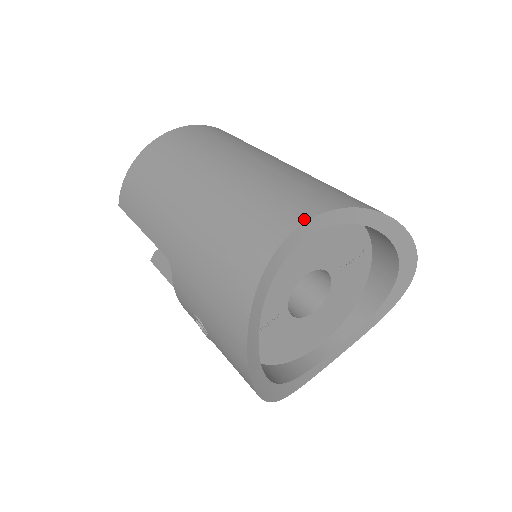
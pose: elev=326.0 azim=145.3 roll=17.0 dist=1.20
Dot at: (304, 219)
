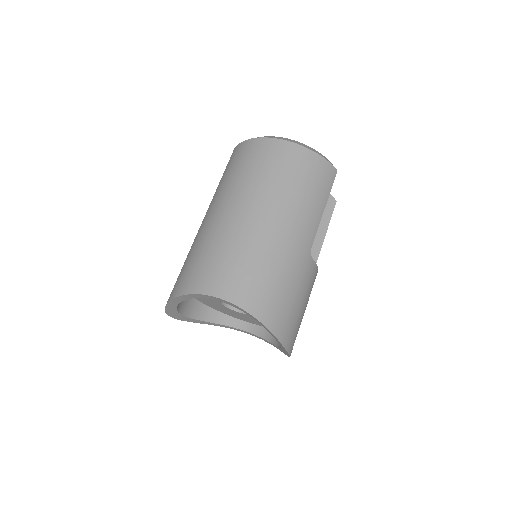
Dot at: (221, 296)
